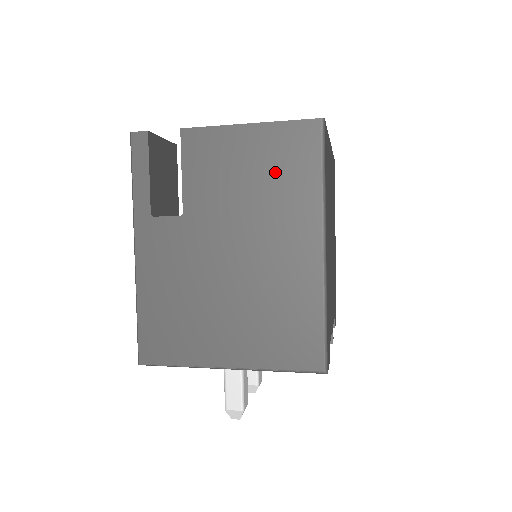
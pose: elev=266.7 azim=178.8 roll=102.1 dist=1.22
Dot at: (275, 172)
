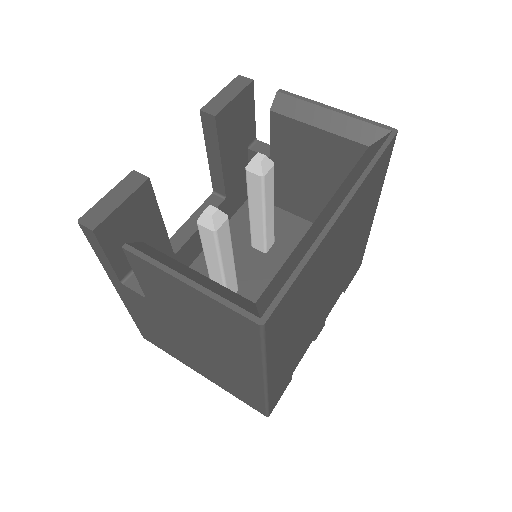
Dot at: (218, 325)
